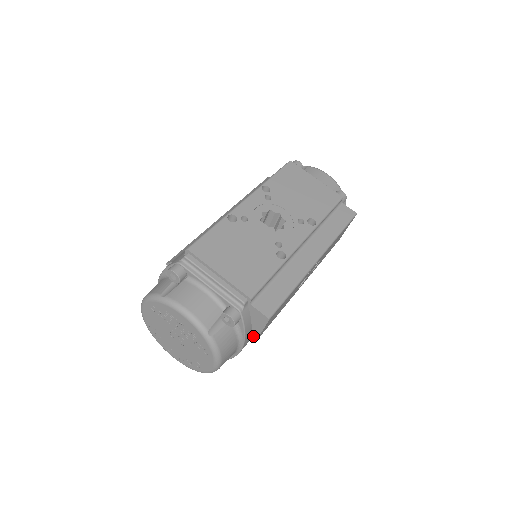
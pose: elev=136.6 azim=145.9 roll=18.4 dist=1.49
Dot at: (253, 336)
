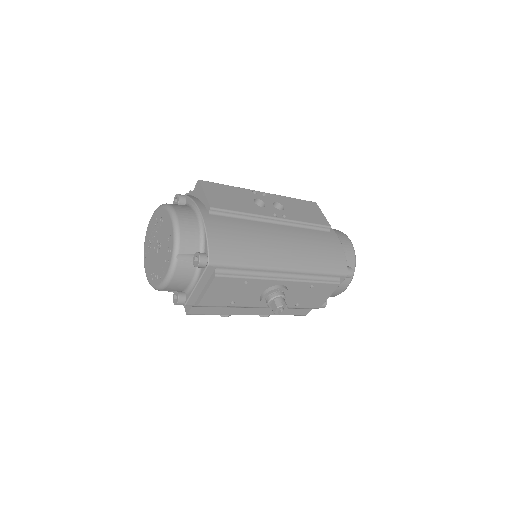
Dot at: (206, 205)
